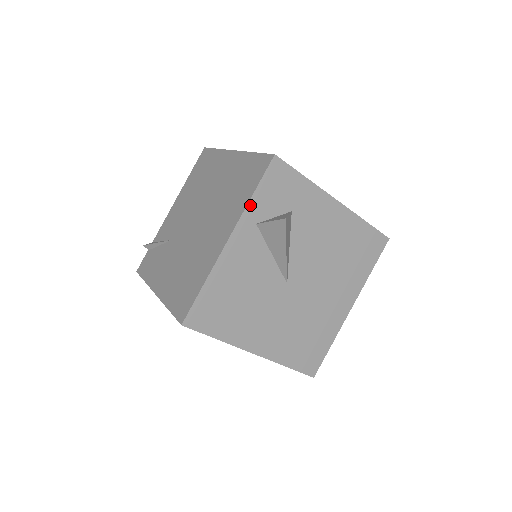
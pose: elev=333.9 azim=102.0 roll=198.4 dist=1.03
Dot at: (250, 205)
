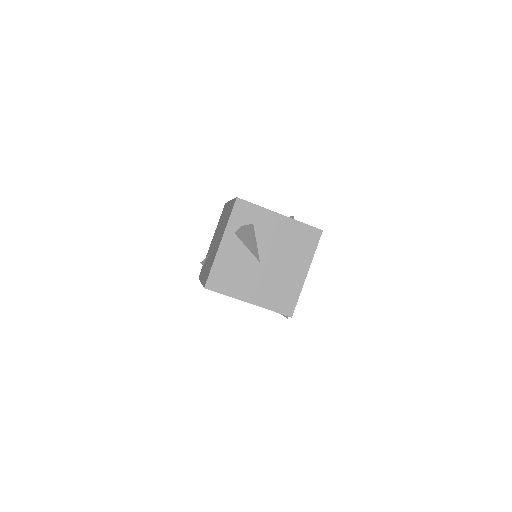
Dot at: (229, 224)
